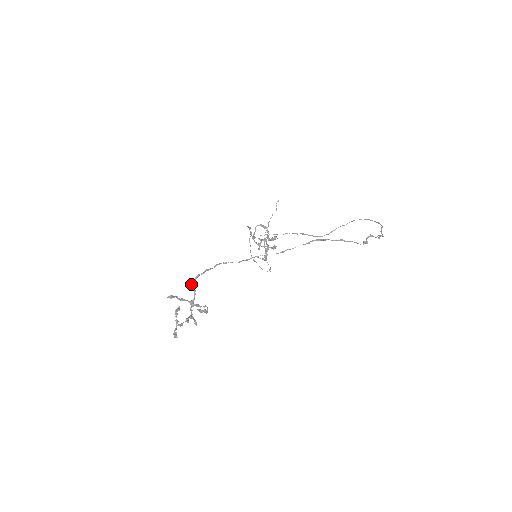
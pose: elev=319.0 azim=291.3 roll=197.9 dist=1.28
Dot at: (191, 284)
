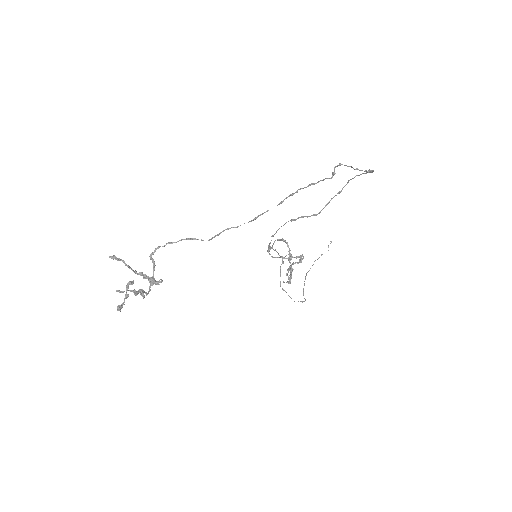
Dot at: occluded
